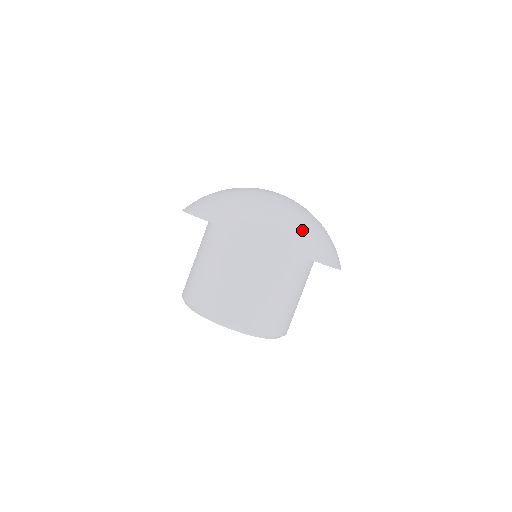
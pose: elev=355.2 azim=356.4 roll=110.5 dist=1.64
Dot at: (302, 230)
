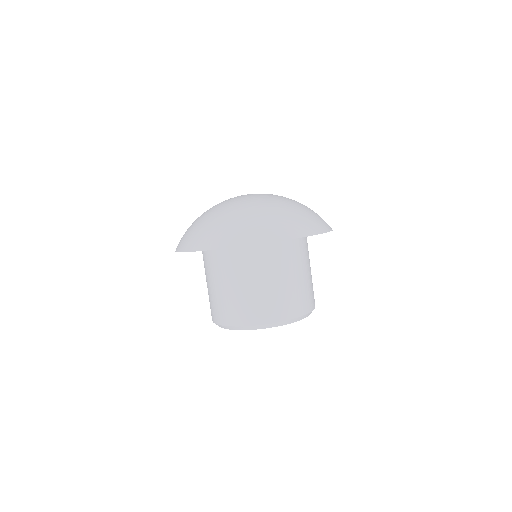
Dot at: (288, 215)
